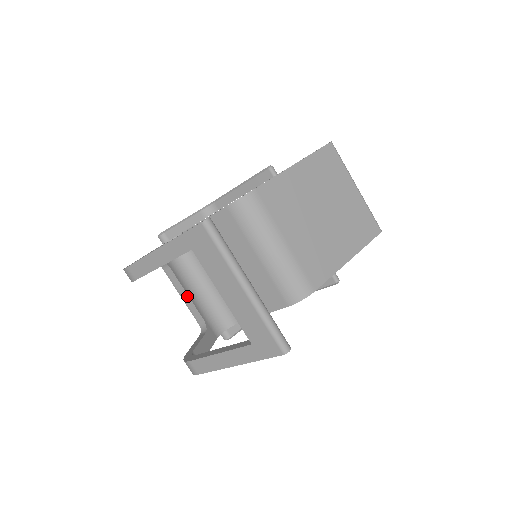
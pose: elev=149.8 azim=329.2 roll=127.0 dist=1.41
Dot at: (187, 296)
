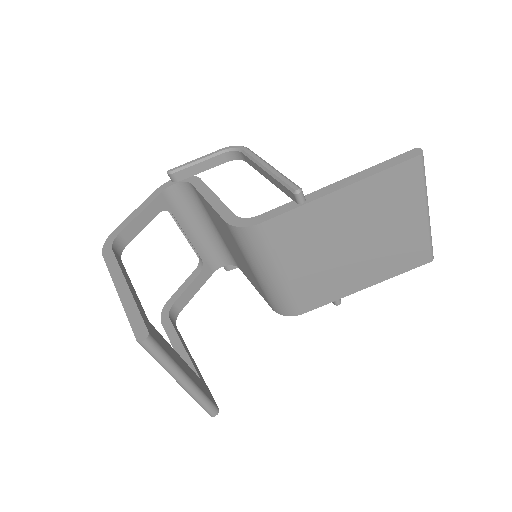
Dot at: (188, 238)
